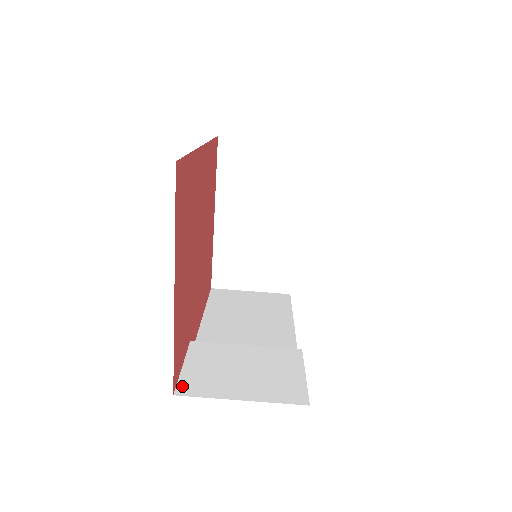
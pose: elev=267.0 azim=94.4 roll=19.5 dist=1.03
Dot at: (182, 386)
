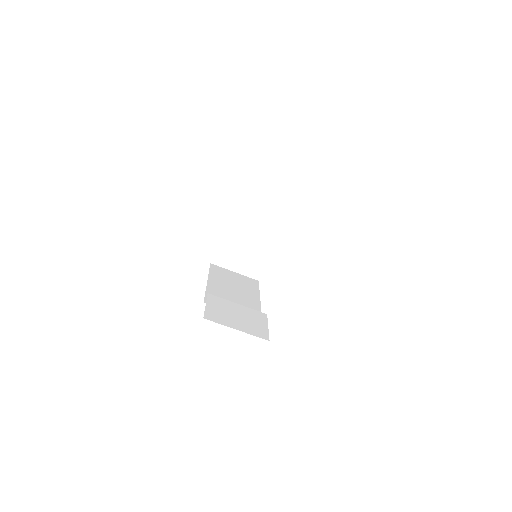
Dot at: (207, 315)
